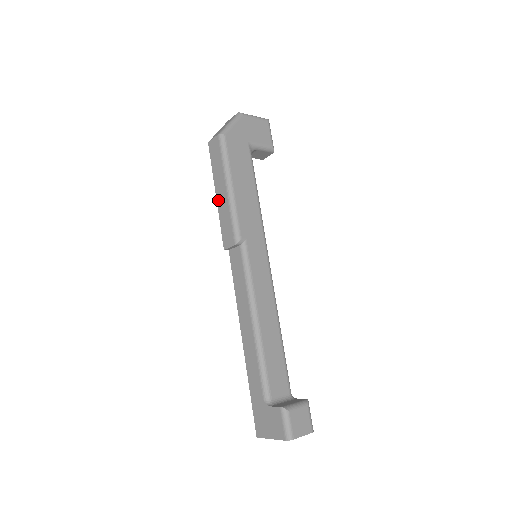
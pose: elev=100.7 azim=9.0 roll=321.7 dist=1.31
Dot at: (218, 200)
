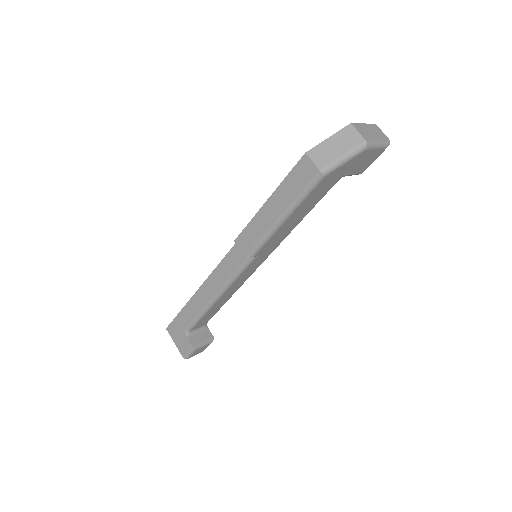
Dot at: (264, 208)
